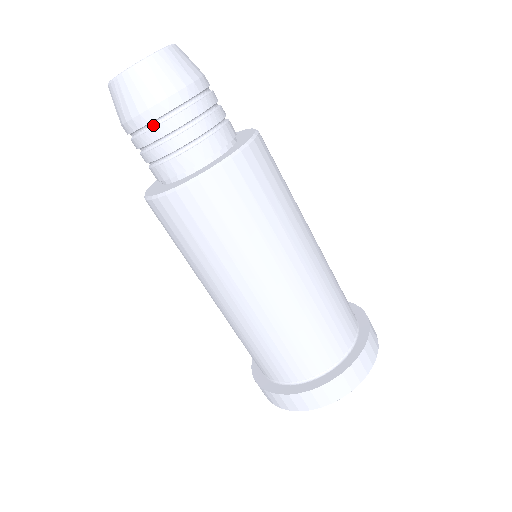
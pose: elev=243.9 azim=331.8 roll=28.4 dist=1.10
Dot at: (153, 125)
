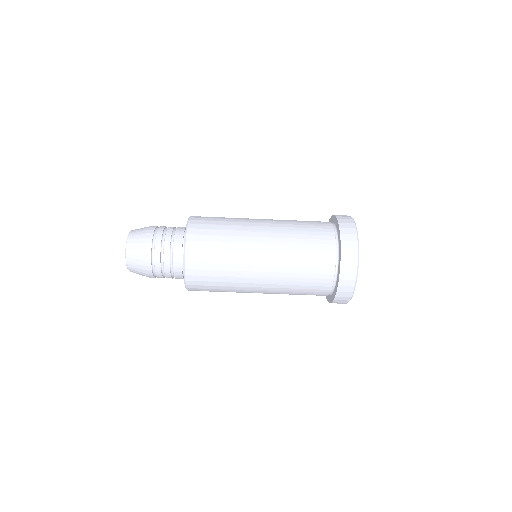
Dot at: (154, 272)
